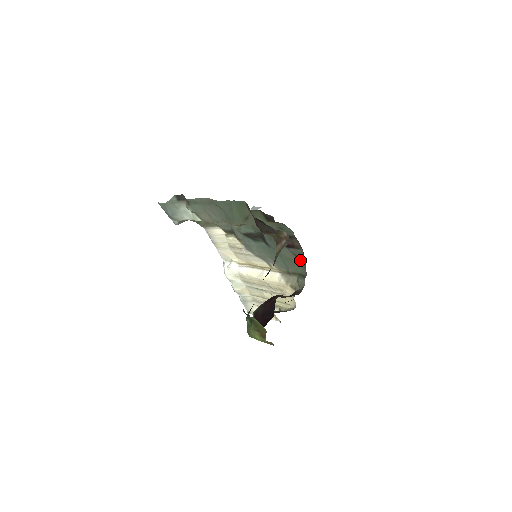
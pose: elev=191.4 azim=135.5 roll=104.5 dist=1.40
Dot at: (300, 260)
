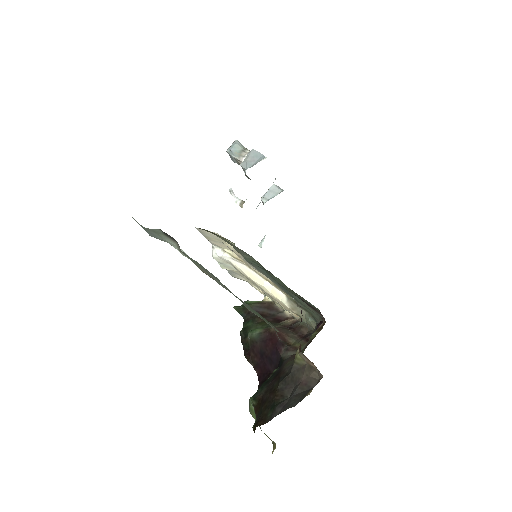
Dot at: (317, 314)
